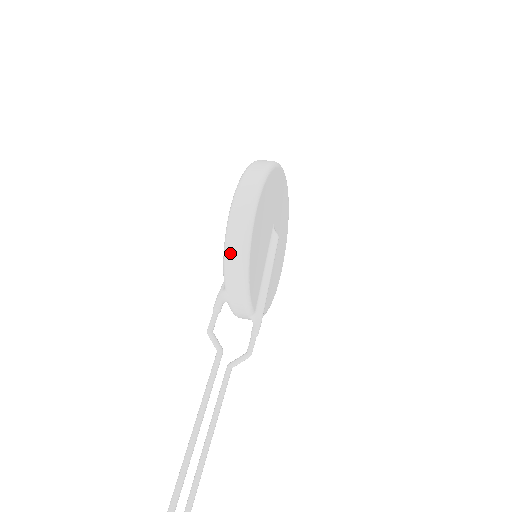
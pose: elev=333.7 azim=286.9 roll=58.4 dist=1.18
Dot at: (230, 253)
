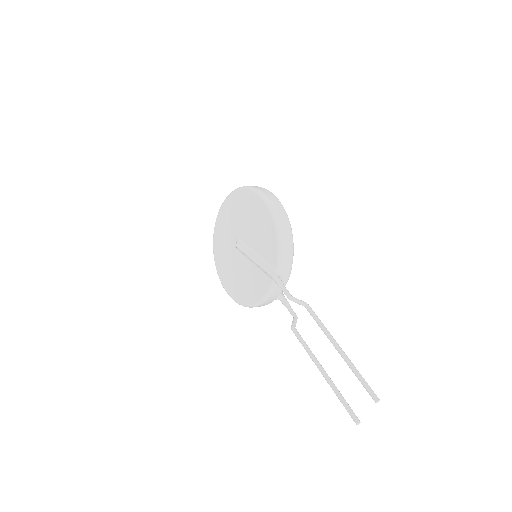
Dot at: (285, 238)
